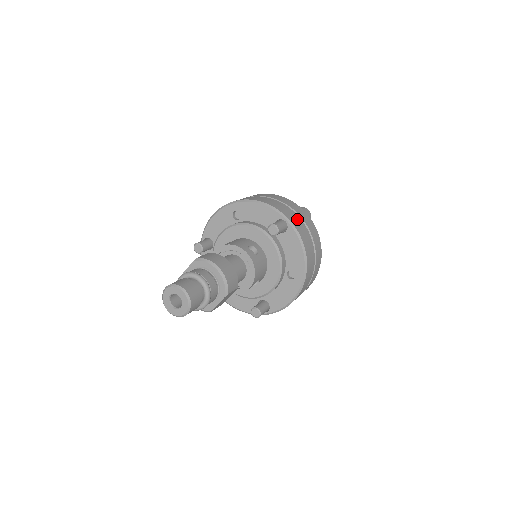
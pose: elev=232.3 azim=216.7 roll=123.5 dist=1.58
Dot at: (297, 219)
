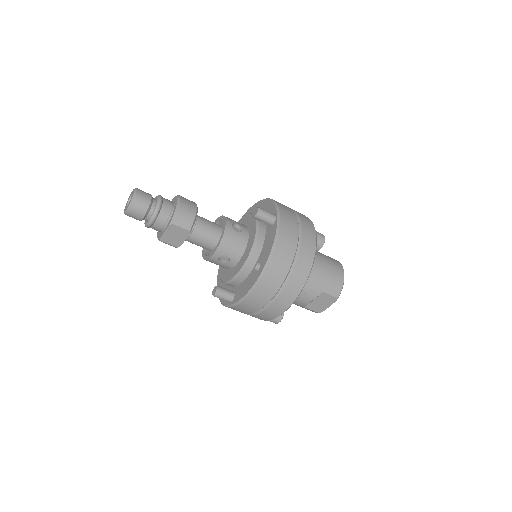
Dot at: (293, 223)
